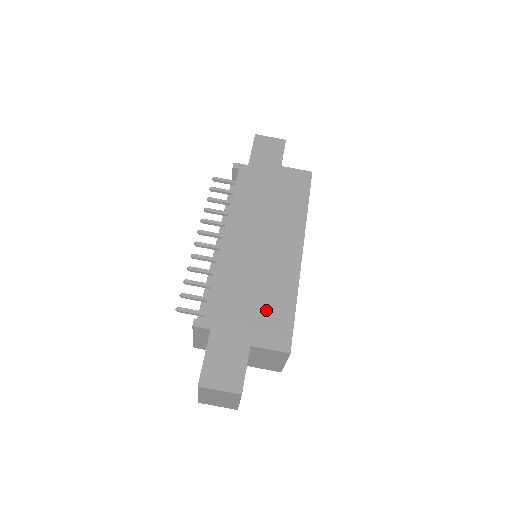
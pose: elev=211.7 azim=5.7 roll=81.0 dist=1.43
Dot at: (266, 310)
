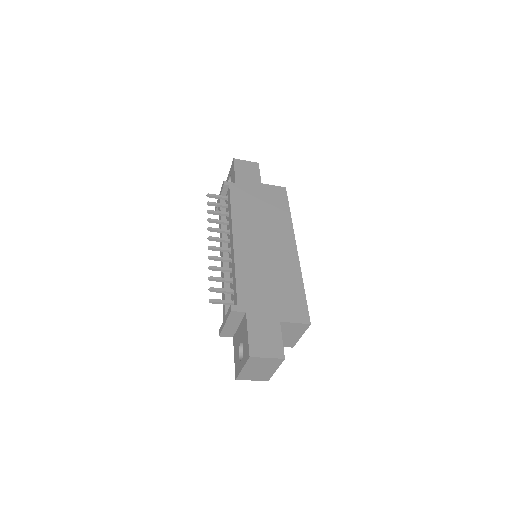
Dot at: (283, 294)
